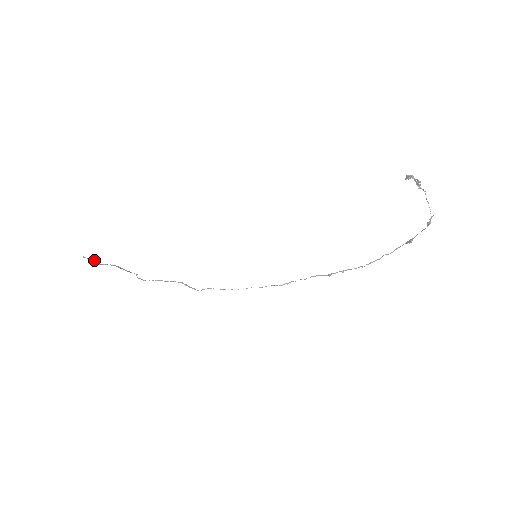
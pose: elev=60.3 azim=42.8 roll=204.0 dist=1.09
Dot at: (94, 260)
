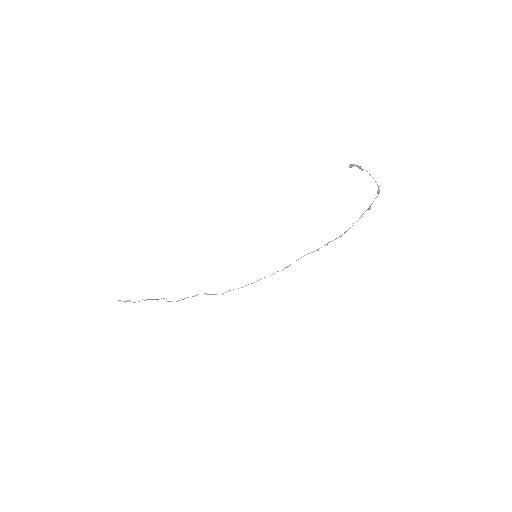
Dot at: (128, 300)
